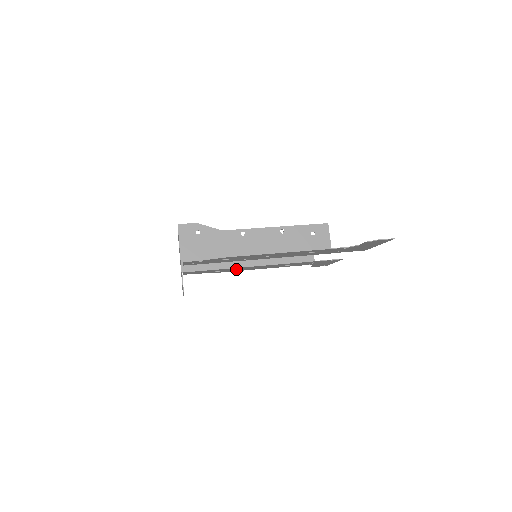
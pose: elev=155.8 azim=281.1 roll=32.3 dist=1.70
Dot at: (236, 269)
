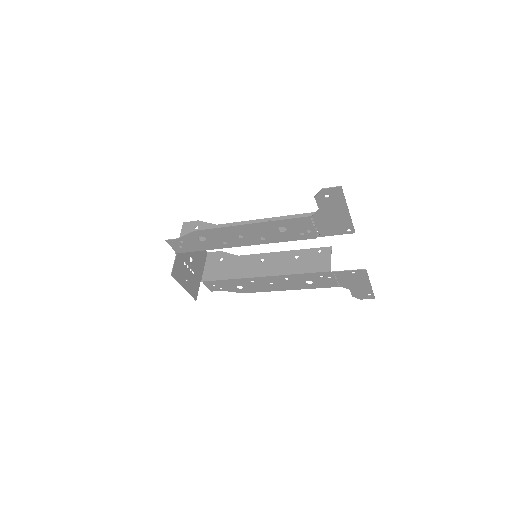
Dot at: (255, 284)
